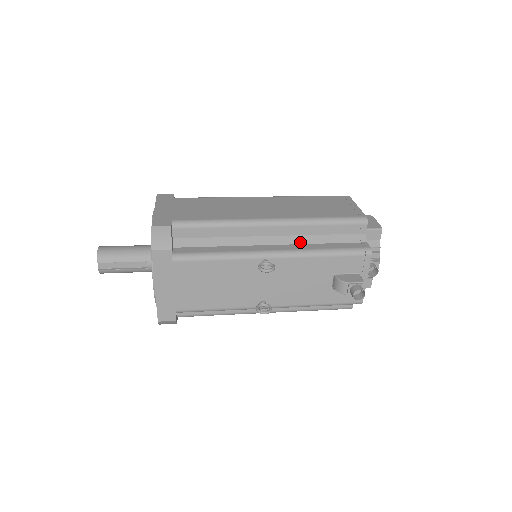
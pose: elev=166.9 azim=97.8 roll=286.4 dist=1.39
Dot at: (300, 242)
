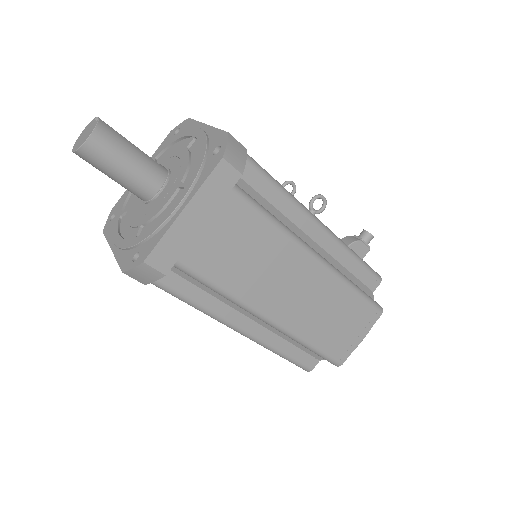
Dot at: occluded
